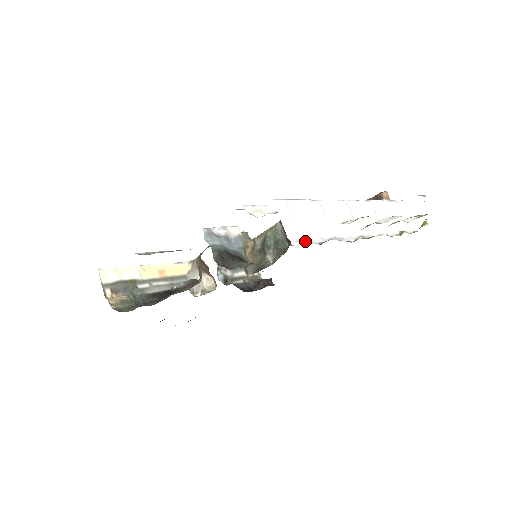
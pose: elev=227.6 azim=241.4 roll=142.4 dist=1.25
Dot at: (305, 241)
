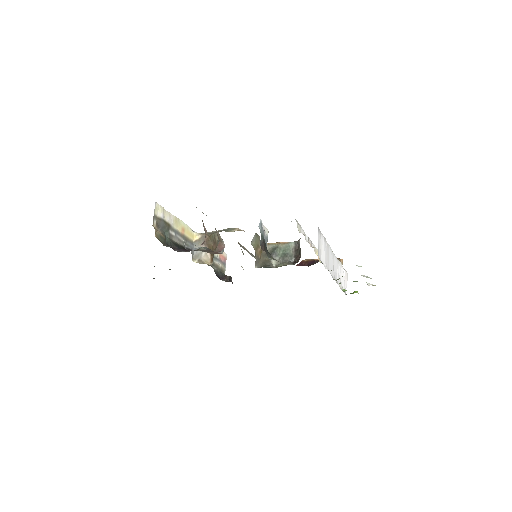
Dot at: occluded
